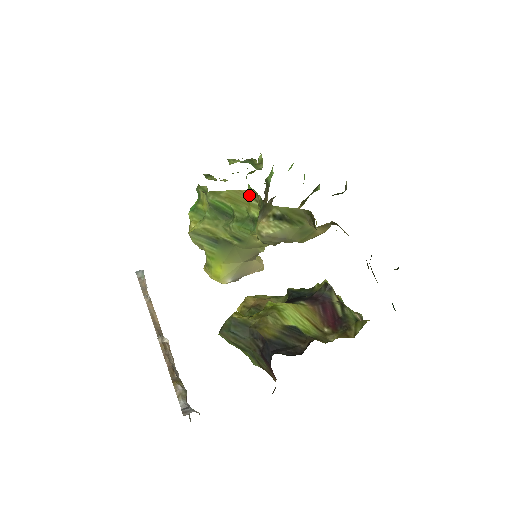
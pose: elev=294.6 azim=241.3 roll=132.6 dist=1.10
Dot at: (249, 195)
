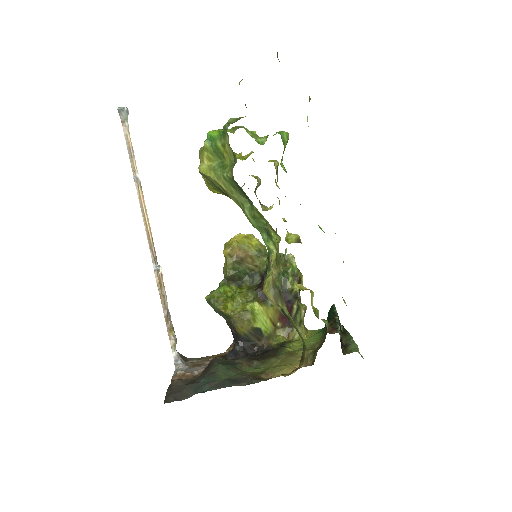
Dot at: occluded
